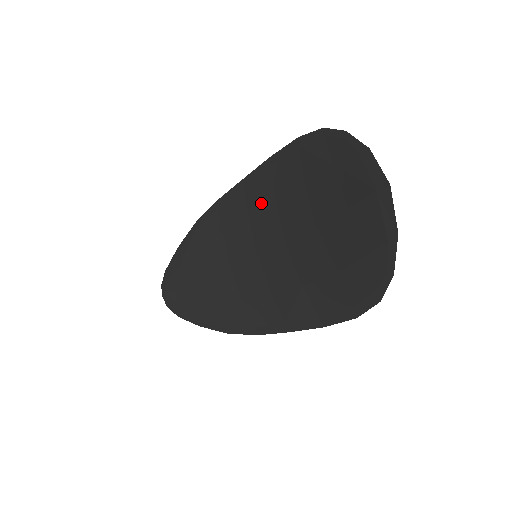
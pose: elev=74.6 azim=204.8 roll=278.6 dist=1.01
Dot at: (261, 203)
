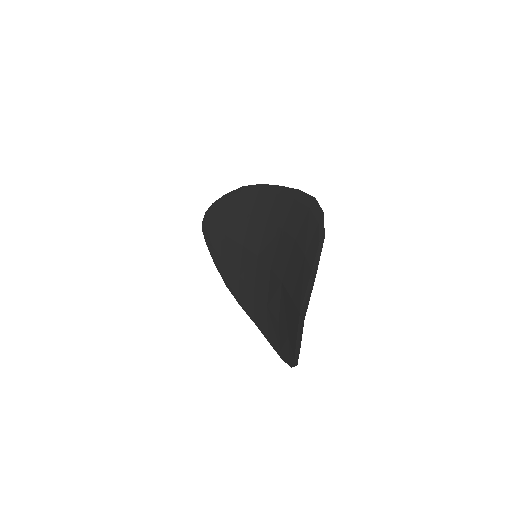
Dot at: (276, 221)
